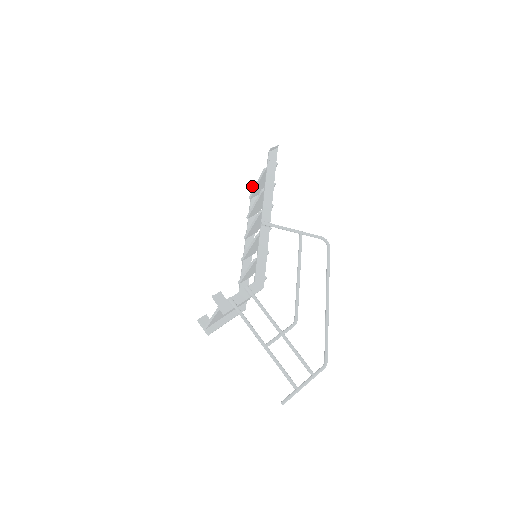
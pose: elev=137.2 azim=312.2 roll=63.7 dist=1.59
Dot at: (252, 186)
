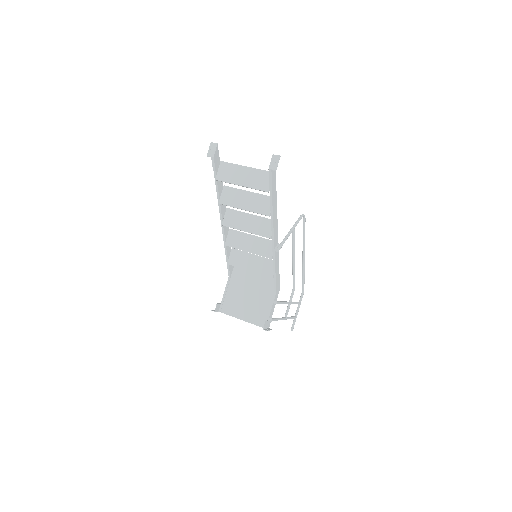
Dot at: (214, 162)
